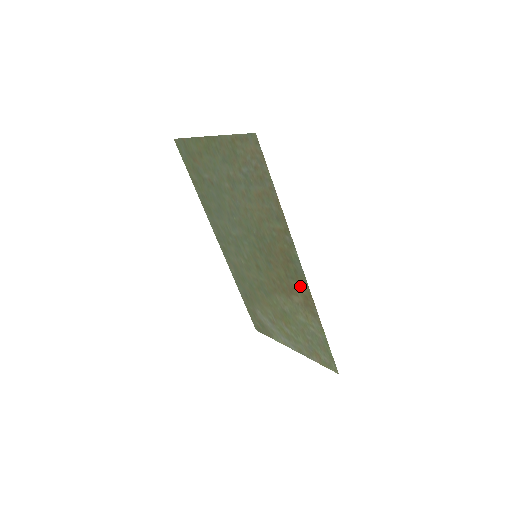
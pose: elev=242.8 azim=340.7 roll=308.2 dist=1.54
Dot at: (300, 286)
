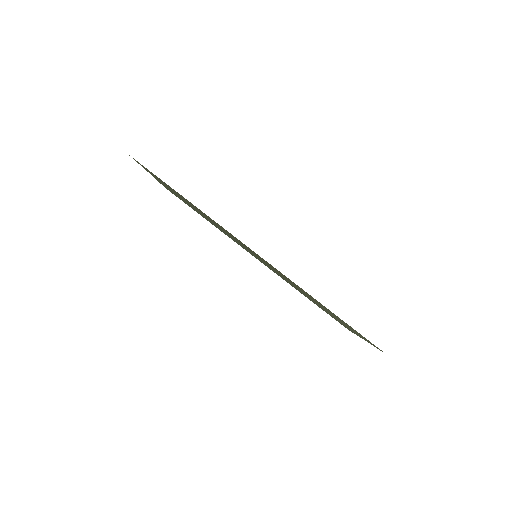
Dot at: (276, 269)
